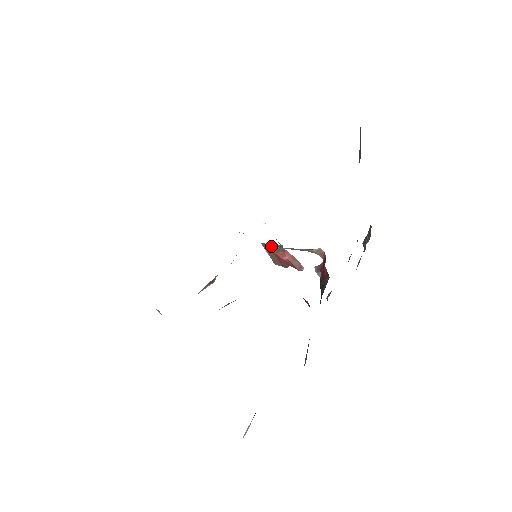
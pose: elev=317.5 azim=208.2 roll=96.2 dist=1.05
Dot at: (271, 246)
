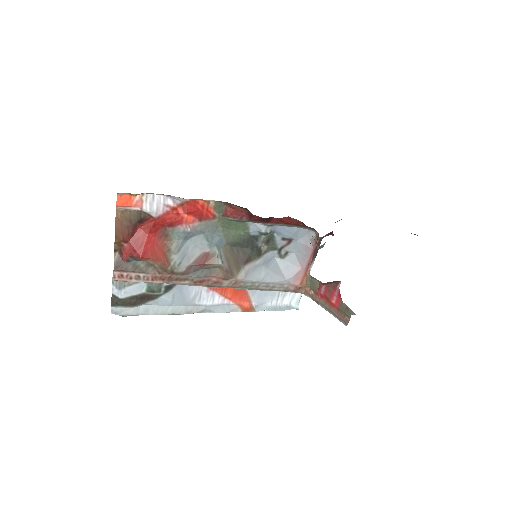
Dot at: (310, 287)
